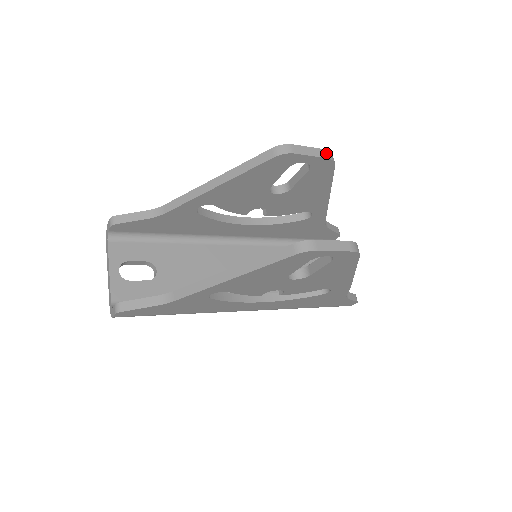
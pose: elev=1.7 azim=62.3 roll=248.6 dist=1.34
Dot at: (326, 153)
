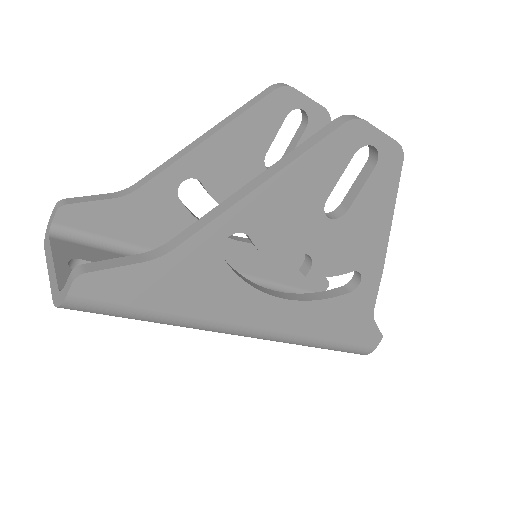
Dot at: (321, 106)
